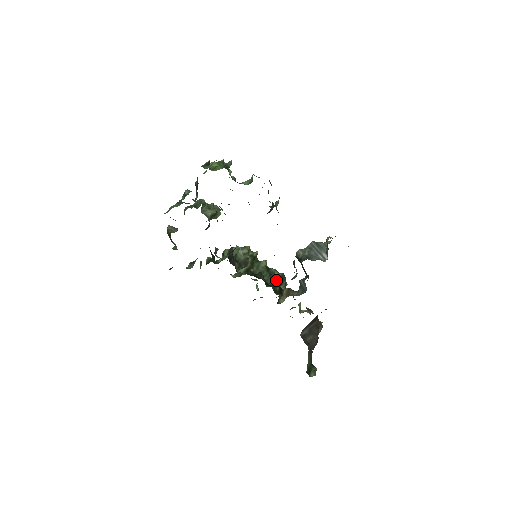
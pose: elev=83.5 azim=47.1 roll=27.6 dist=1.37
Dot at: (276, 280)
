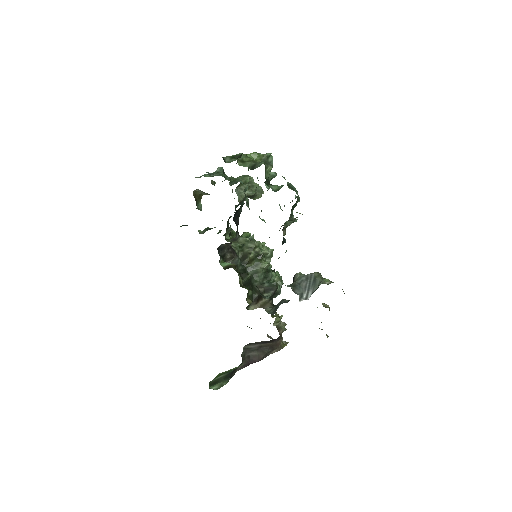
Dot at: (264, 286)
